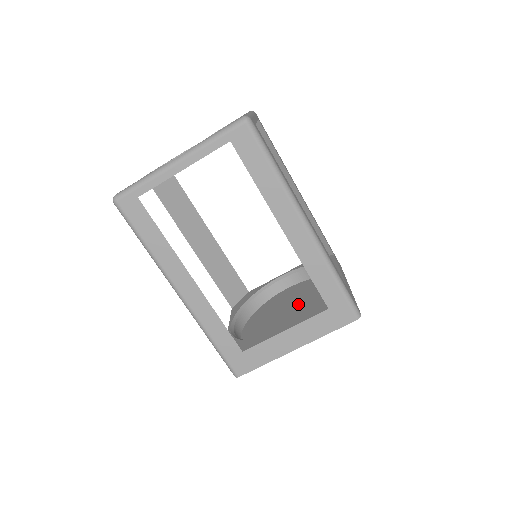
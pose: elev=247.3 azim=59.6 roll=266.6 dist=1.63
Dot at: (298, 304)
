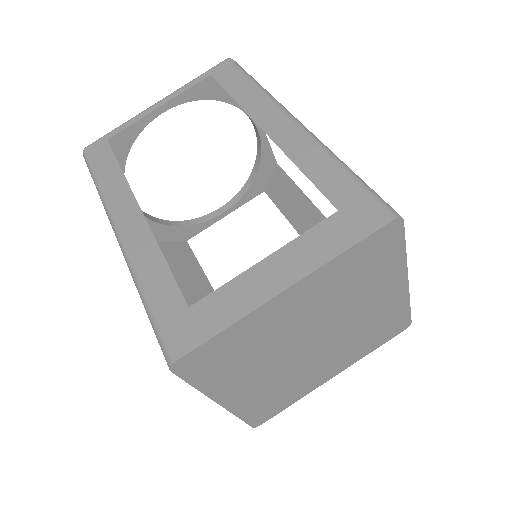
Dot at: occluded
